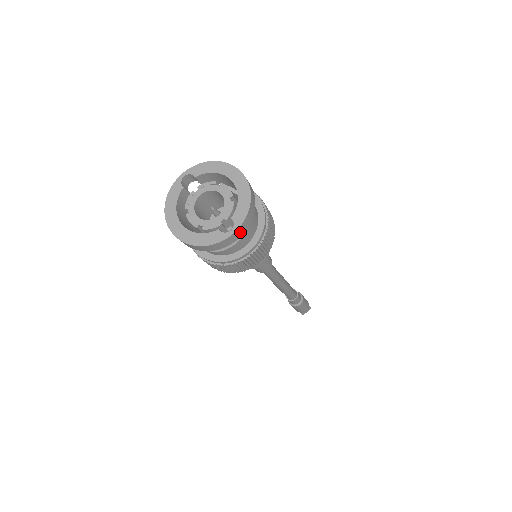
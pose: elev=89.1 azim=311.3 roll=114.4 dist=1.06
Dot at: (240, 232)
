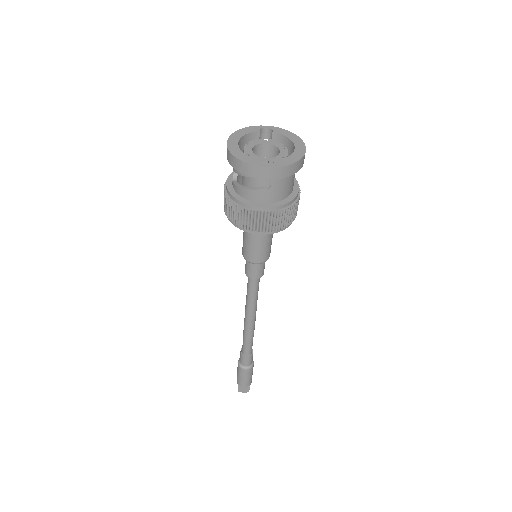
Dot at: (271, 174)
